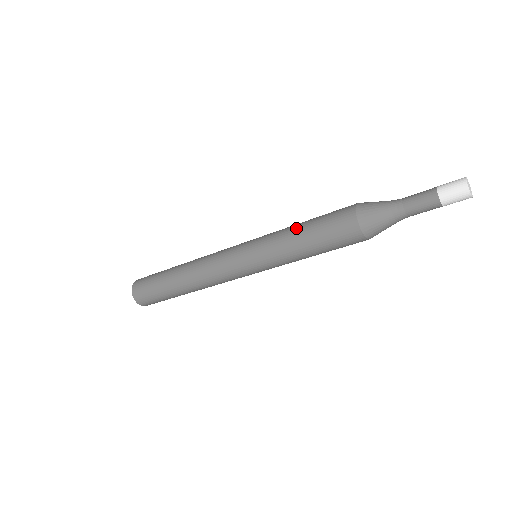
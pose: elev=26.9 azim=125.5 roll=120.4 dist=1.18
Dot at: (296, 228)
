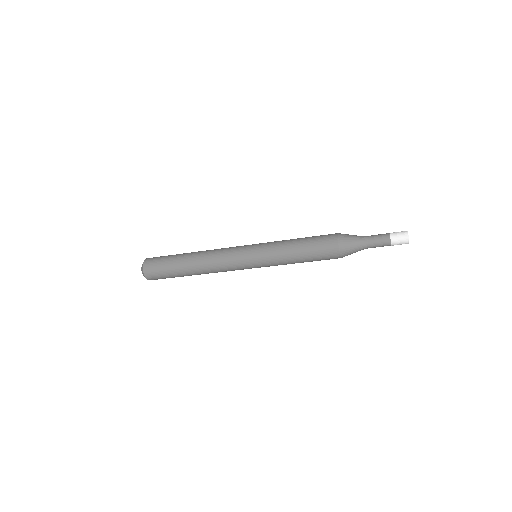
Dot at: (294, 250)
